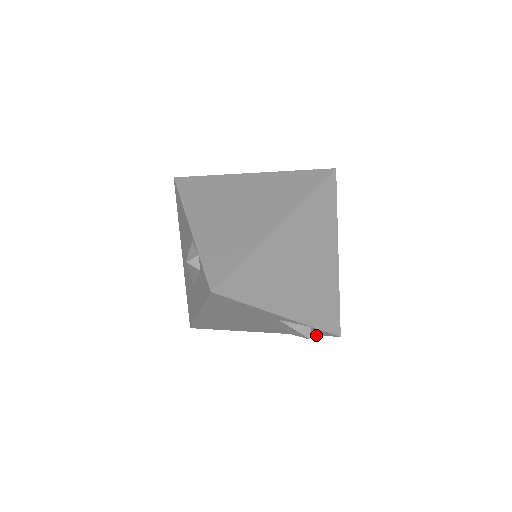
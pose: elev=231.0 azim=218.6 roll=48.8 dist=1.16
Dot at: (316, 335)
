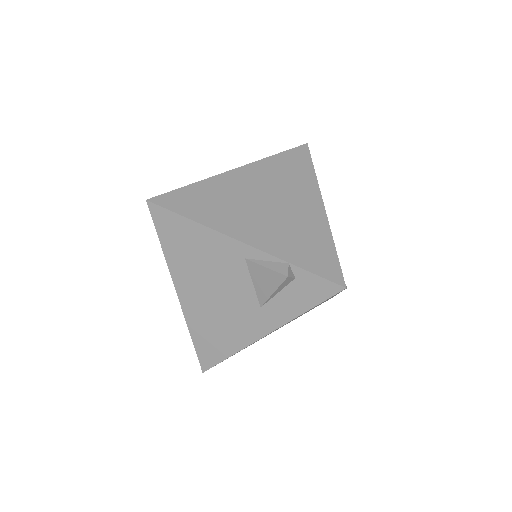
Dot at: (320, 303)
